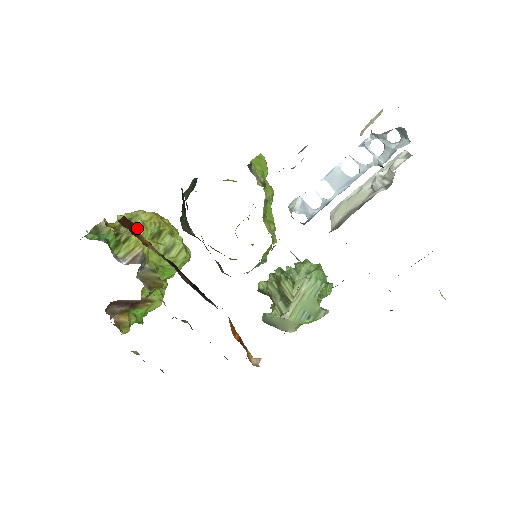
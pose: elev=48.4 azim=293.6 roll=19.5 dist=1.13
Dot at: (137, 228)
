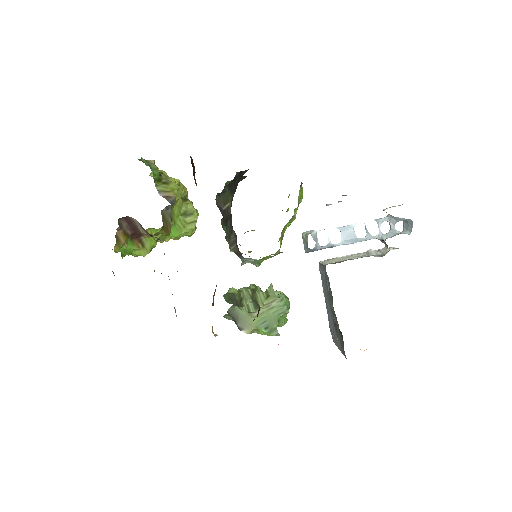
Dot at: occluded
